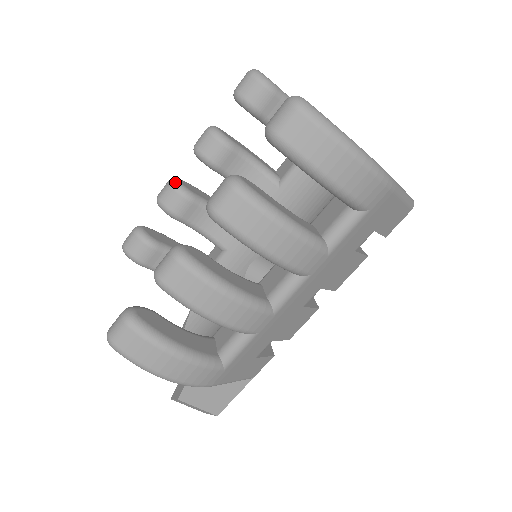
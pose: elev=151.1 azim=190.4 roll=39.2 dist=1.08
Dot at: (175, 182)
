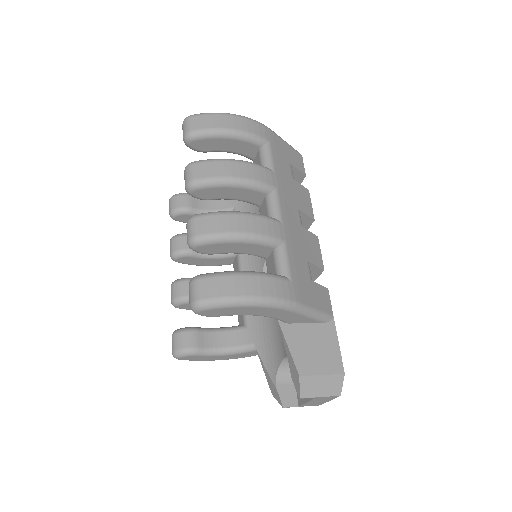
Dot at: (175, 281)
